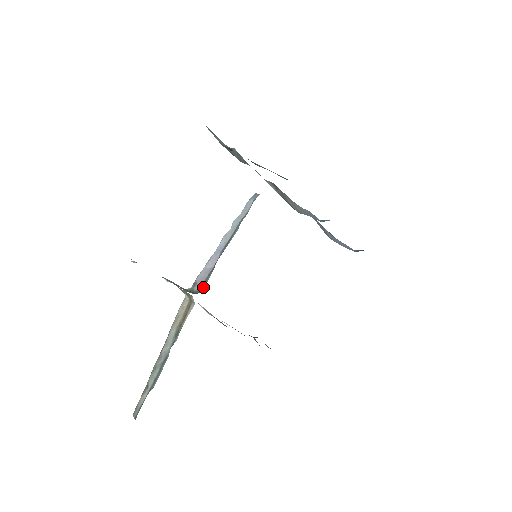
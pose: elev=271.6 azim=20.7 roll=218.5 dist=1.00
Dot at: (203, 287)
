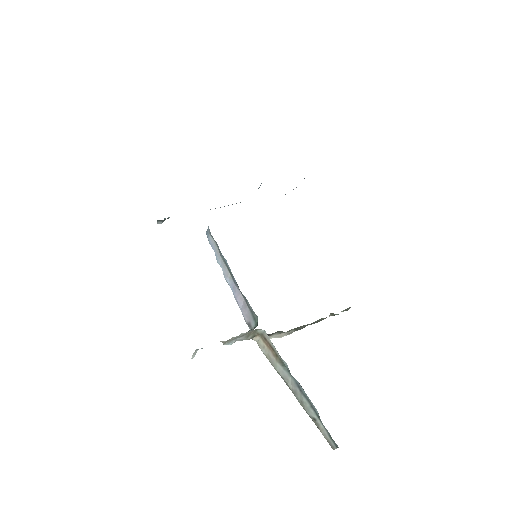
Dot at: (255, 316)
